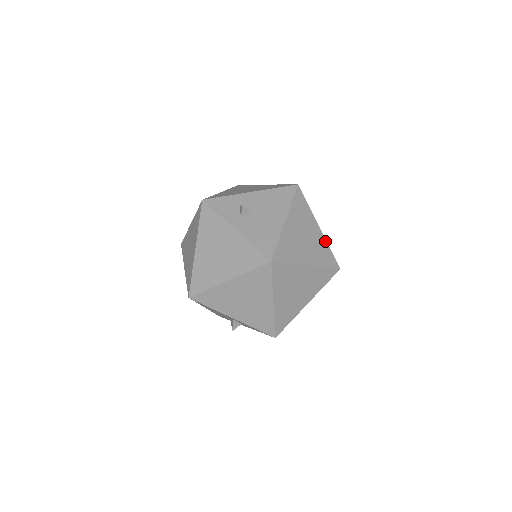
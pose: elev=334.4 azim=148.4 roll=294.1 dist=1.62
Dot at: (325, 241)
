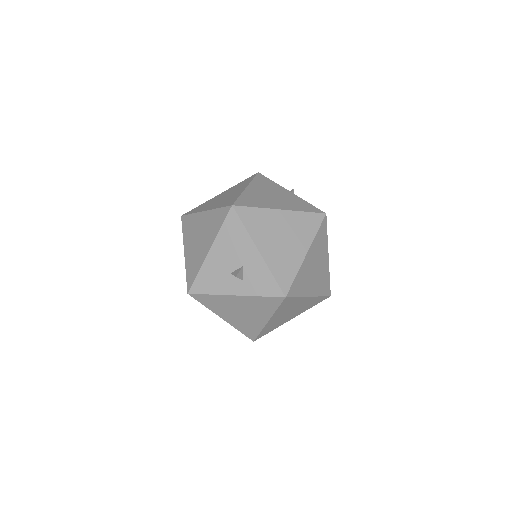
Dot at: occluded
